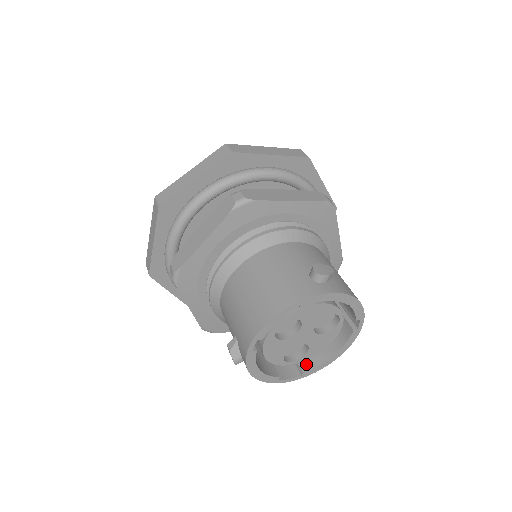
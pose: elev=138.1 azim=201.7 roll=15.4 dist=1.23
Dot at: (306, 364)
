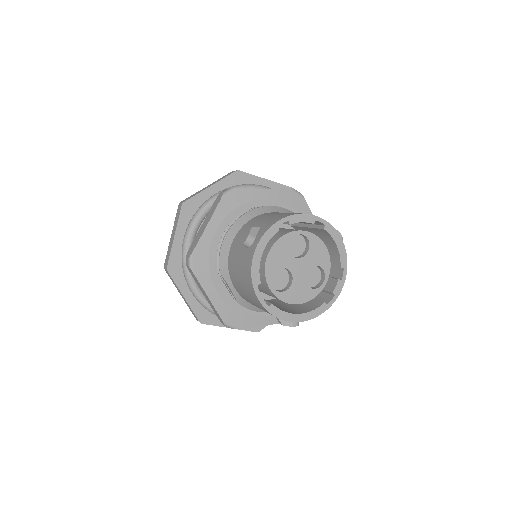
Dot at: occluded
